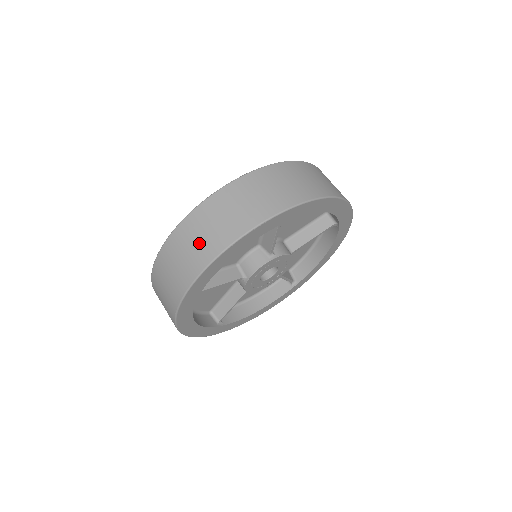
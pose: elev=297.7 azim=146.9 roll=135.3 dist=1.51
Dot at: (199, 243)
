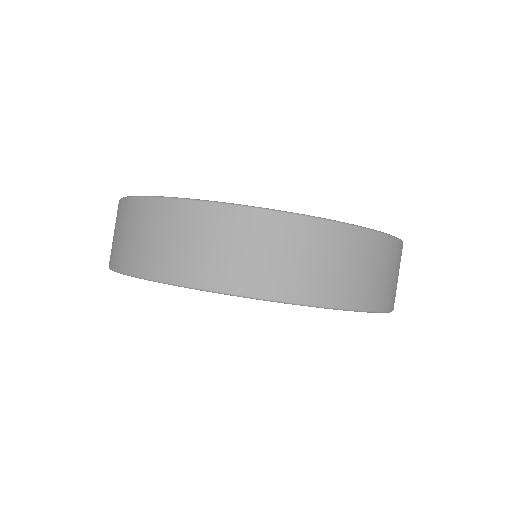
Dot at: (287, 264)
